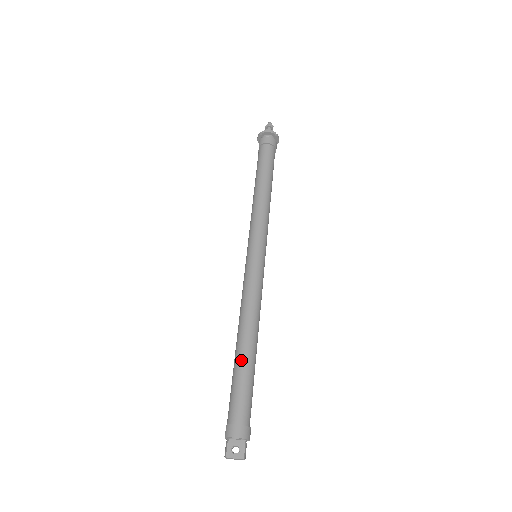
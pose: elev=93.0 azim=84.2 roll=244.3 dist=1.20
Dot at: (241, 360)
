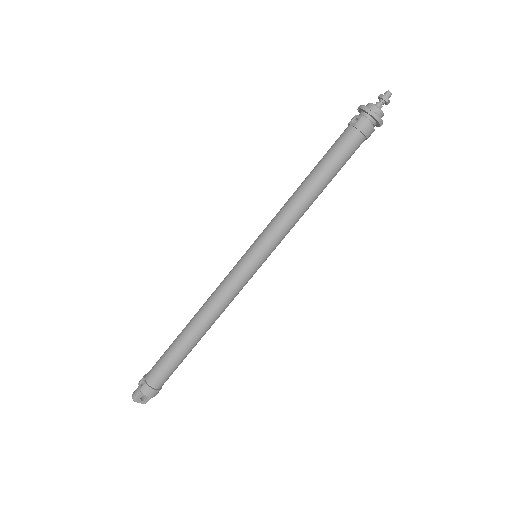
Dot at: (185, 348)
